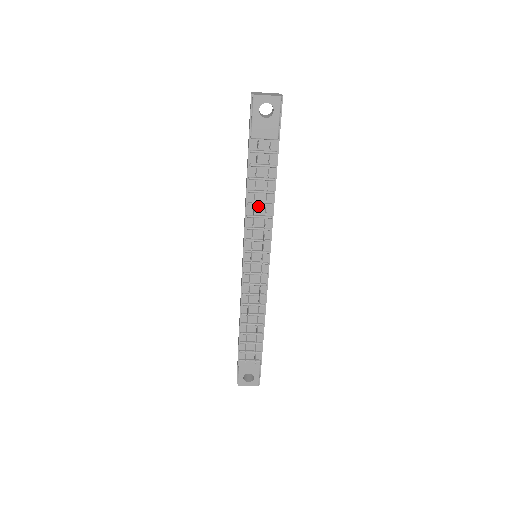
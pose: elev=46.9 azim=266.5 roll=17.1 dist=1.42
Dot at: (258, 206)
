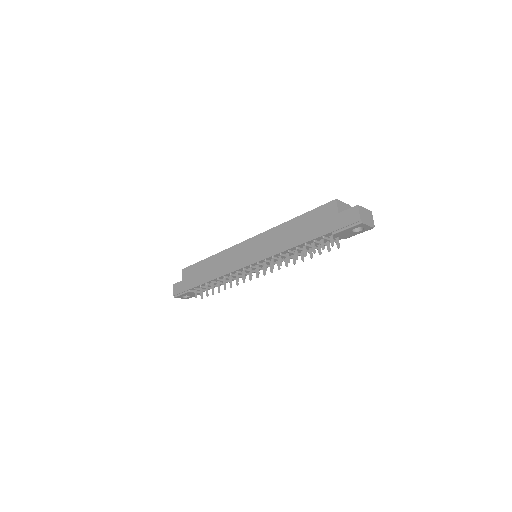
Dot at: (292, 252)
